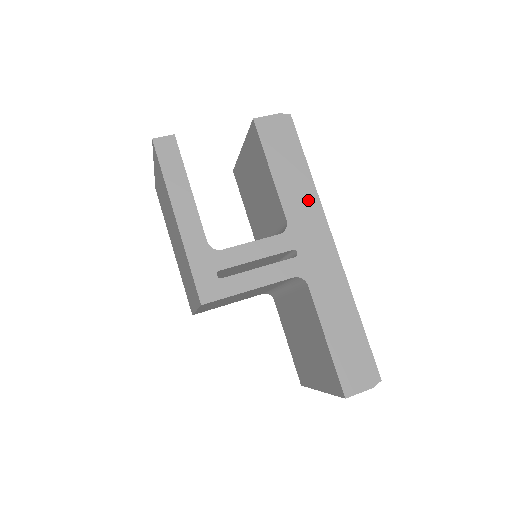
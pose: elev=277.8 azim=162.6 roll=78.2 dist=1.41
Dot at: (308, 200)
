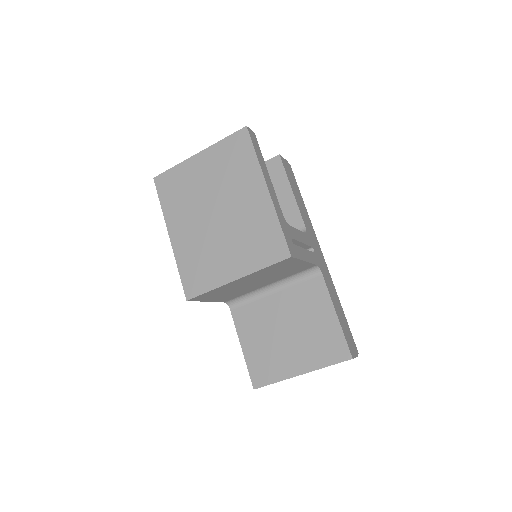
Dot at: (308, 221)
